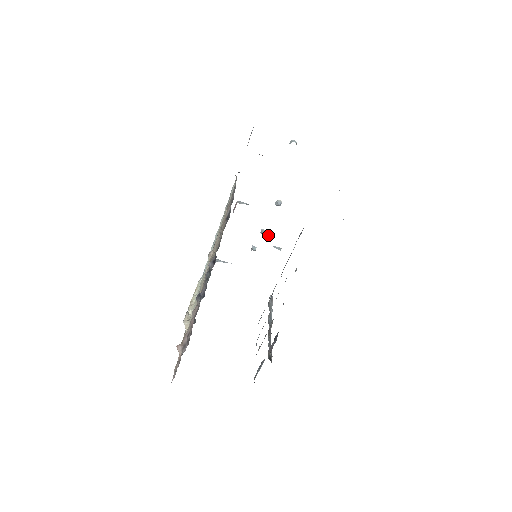
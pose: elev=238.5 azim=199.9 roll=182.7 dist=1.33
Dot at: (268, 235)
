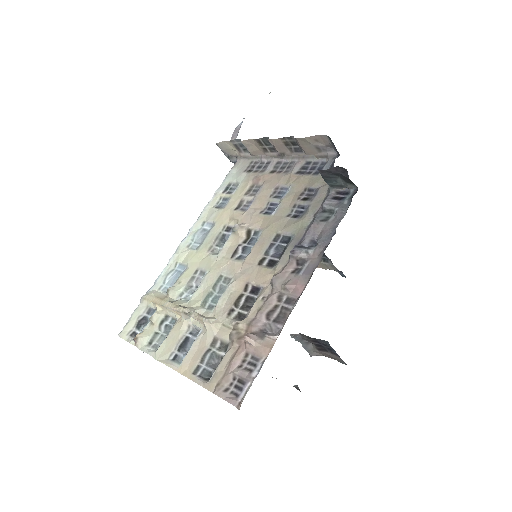
Dot at: occluded
